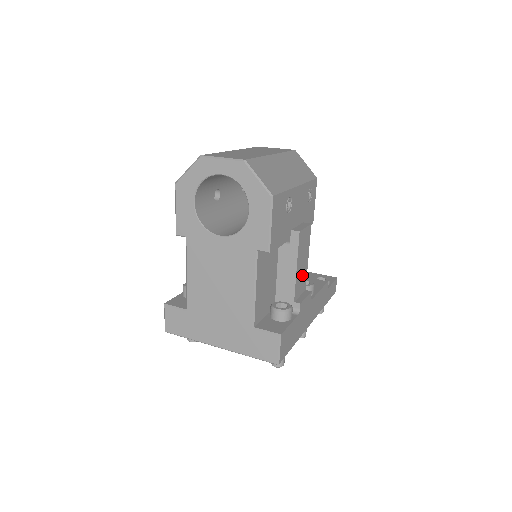
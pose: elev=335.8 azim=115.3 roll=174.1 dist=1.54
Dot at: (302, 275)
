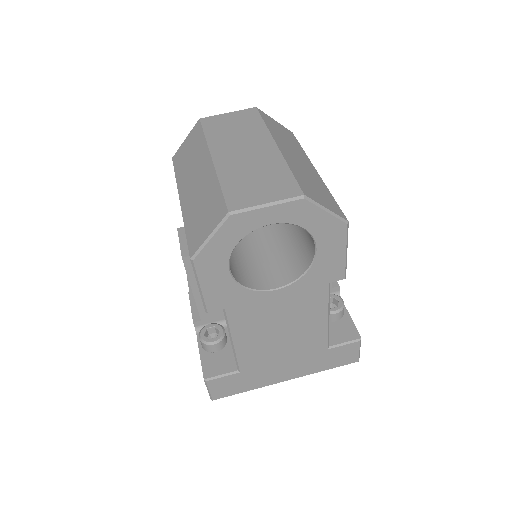
Dot at: occluded
